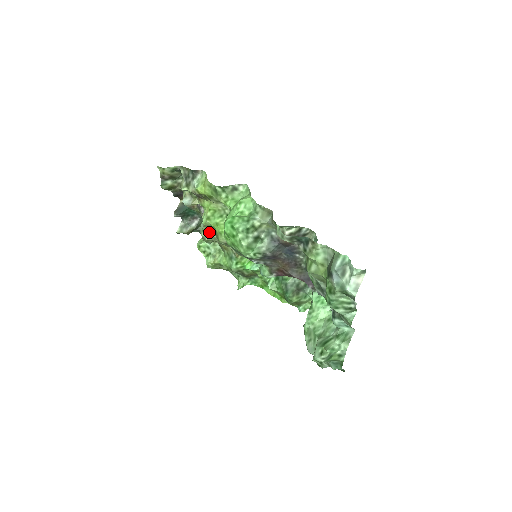
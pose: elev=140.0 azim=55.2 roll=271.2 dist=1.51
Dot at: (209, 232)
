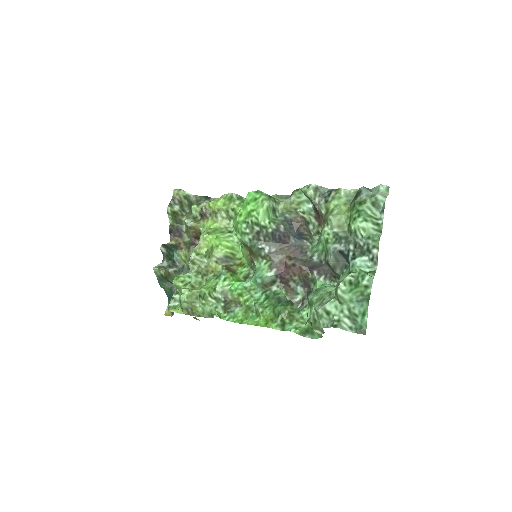
Dot at: (200, 254)
